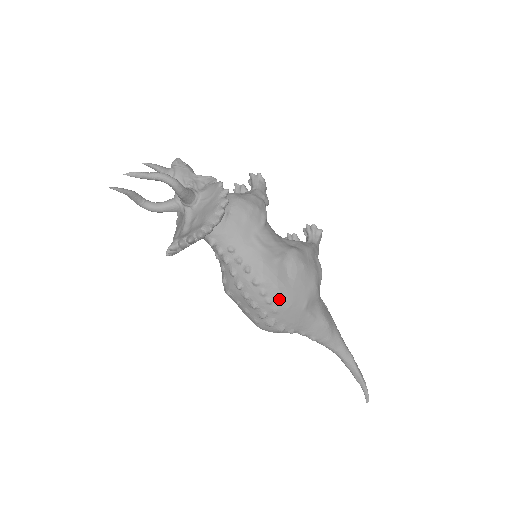
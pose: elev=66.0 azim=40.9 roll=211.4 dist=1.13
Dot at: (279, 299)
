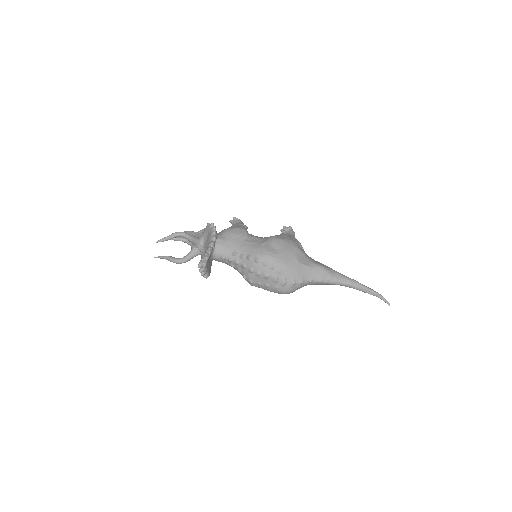
Dot at: (276, 262)
